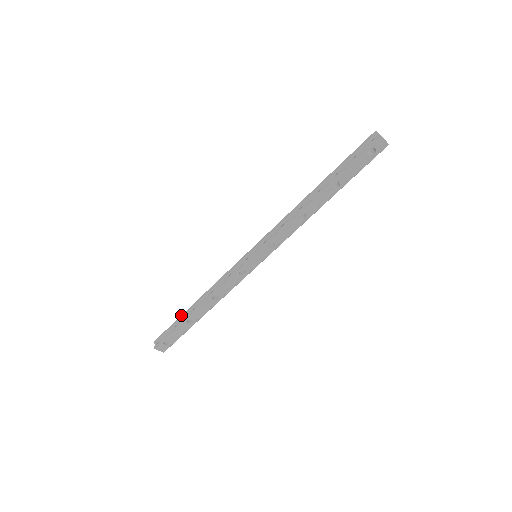
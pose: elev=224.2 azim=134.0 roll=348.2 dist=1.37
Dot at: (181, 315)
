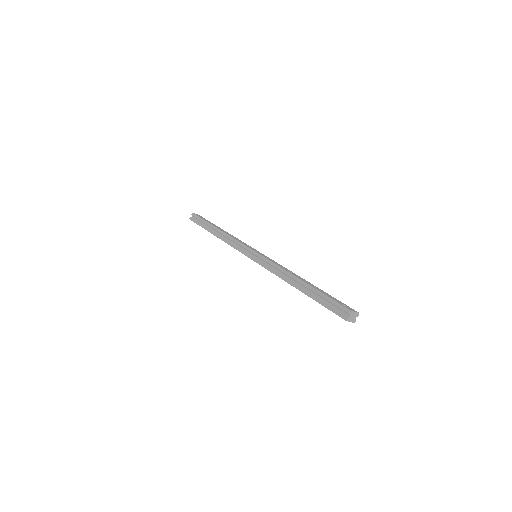
Dot at: (208, 223)
